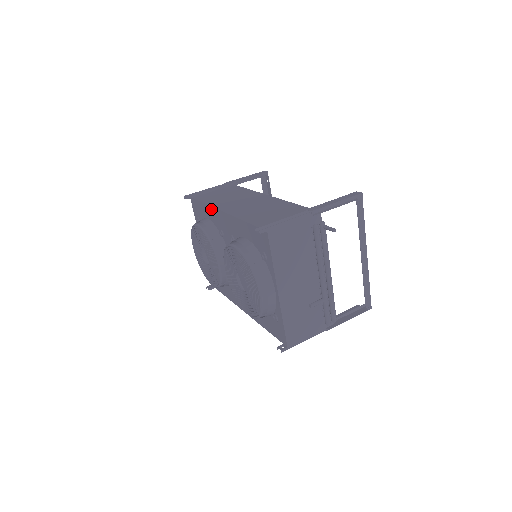
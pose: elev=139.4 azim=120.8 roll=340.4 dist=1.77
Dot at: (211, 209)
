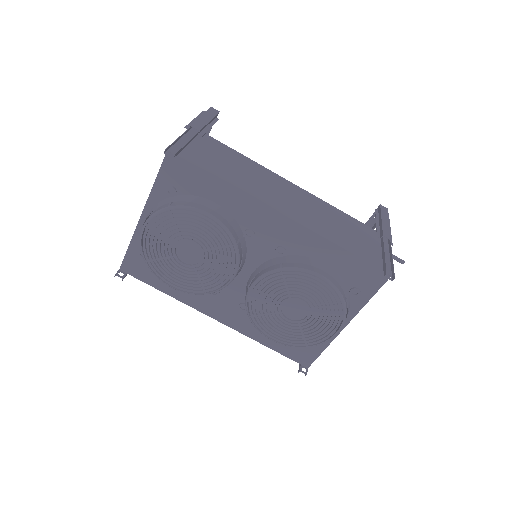
Dot at: (244, 198)
